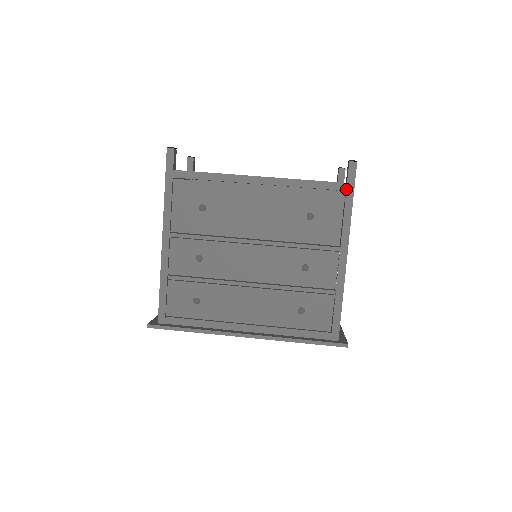
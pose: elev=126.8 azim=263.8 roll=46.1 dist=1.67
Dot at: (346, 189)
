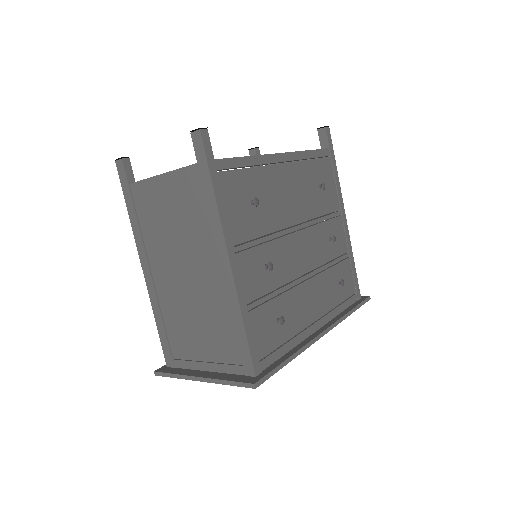
Dot at: (330, 154)
